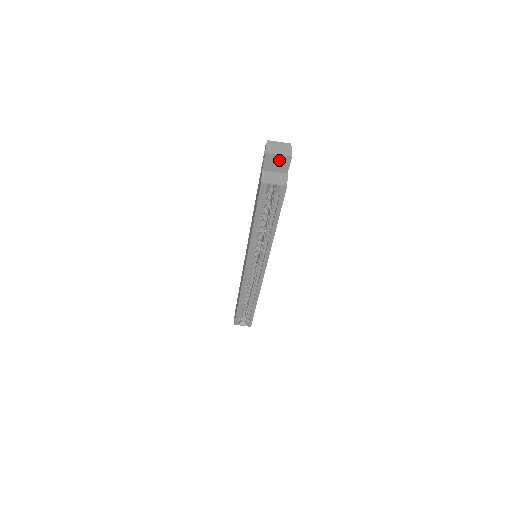
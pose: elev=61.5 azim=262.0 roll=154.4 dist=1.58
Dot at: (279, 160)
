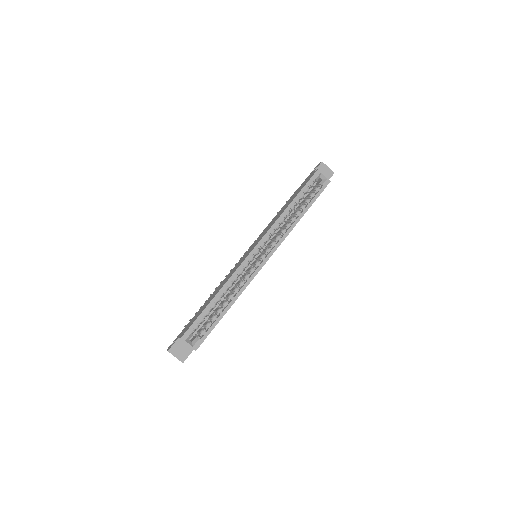
Dot at: (326, 171)
